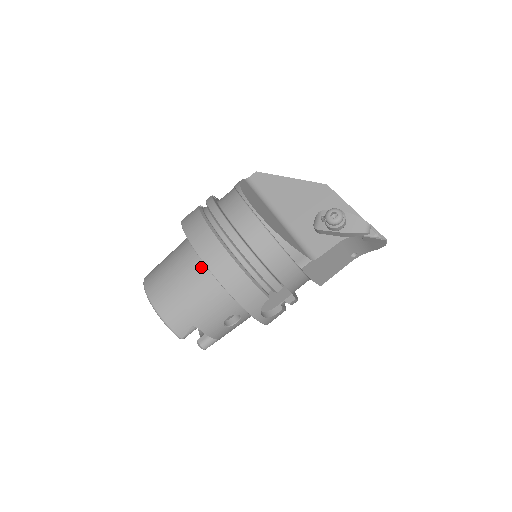
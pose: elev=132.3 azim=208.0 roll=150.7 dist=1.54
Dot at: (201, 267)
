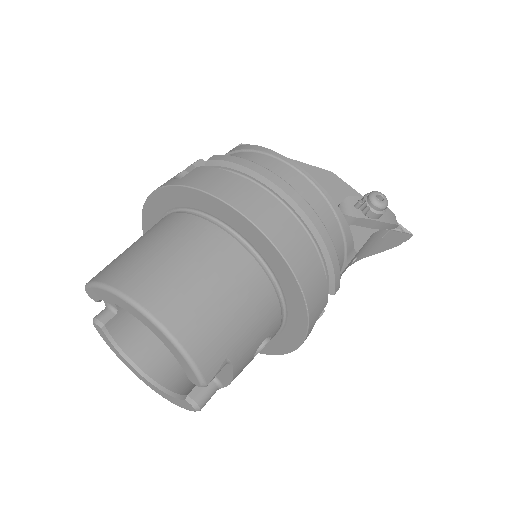
Dot at: (242, 253)
